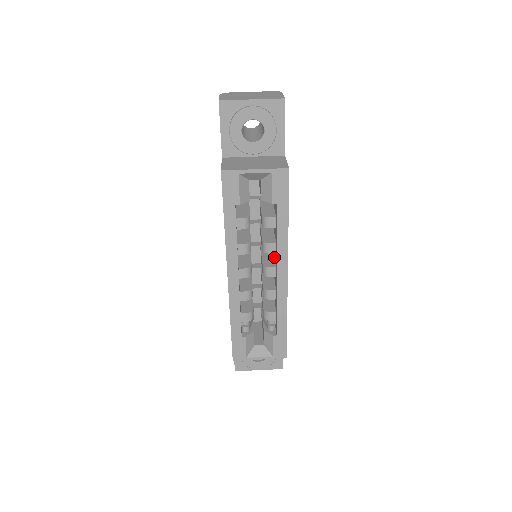
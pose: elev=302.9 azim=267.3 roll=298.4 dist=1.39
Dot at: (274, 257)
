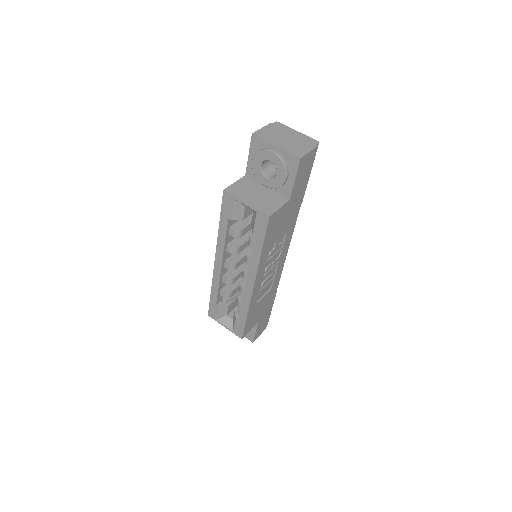
Dot at: occluded
